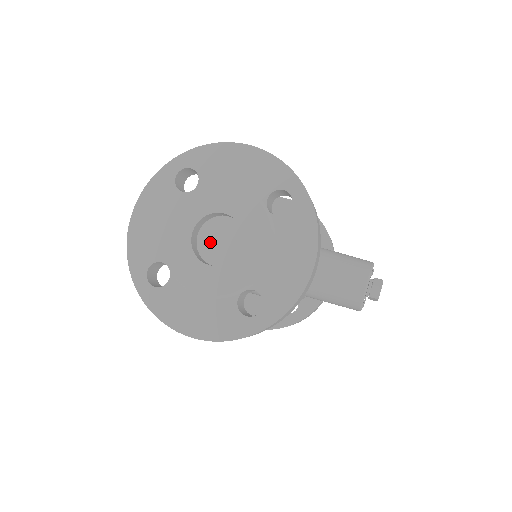
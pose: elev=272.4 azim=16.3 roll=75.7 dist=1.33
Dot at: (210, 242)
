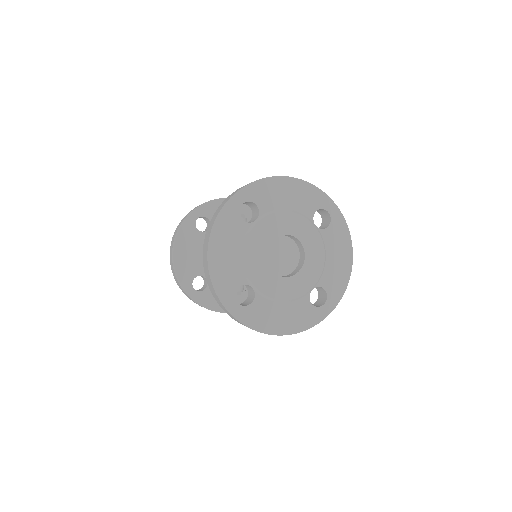
Dot at: (273, 258)
